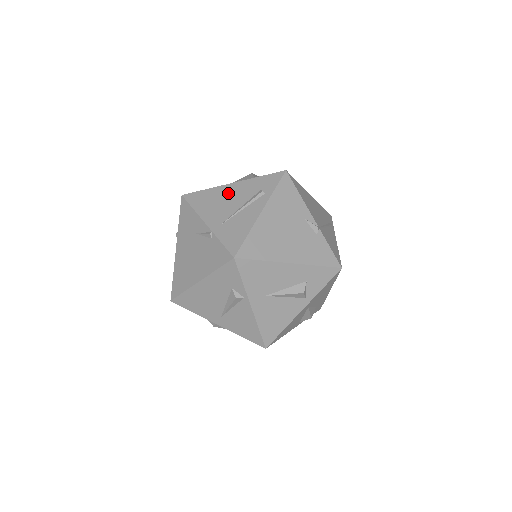
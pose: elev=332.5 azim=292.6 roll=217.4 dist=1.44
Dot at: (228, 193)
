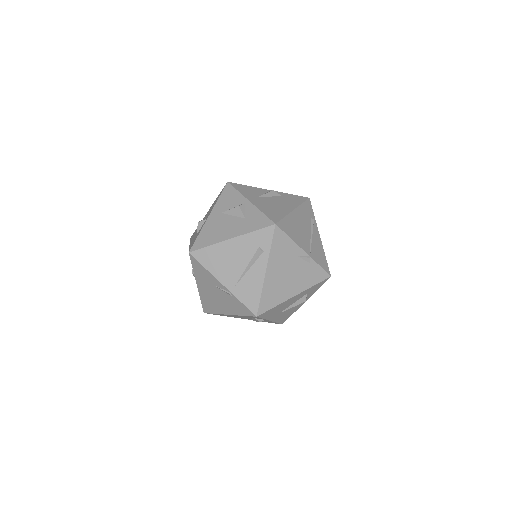
Dot at: (231, 251)
